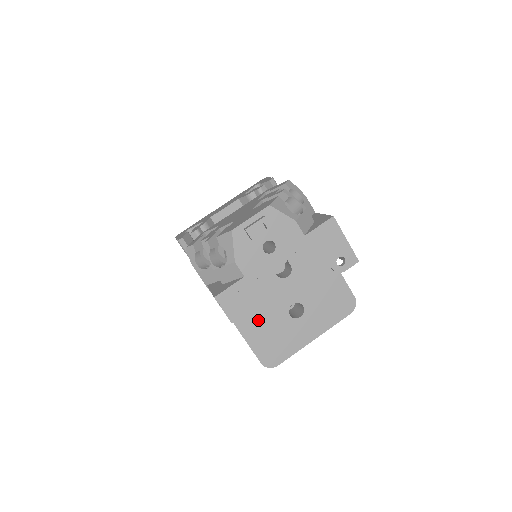
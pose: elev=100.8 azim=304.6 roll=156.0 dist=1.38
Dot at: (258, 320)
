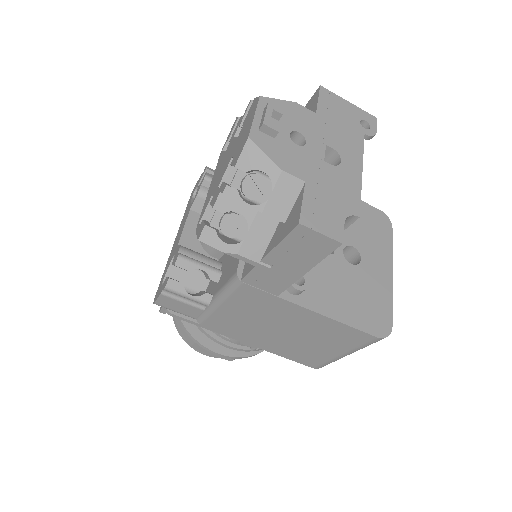
Dot at: (331, 290)
